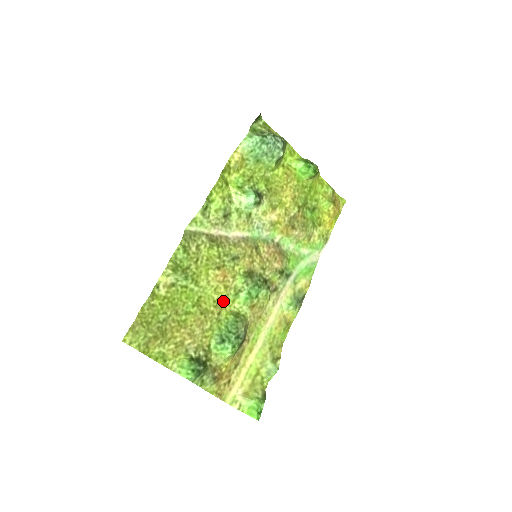
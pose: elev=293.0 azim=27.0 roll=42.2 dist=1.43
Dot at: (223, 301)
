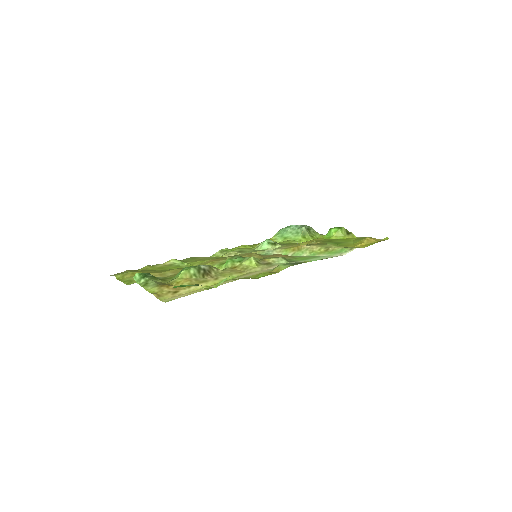
Dot at: occluded
